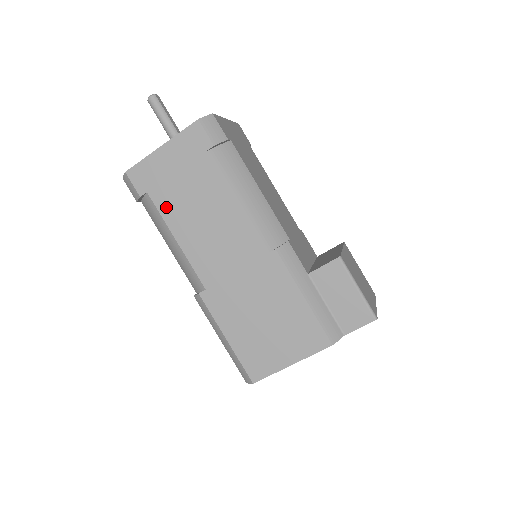
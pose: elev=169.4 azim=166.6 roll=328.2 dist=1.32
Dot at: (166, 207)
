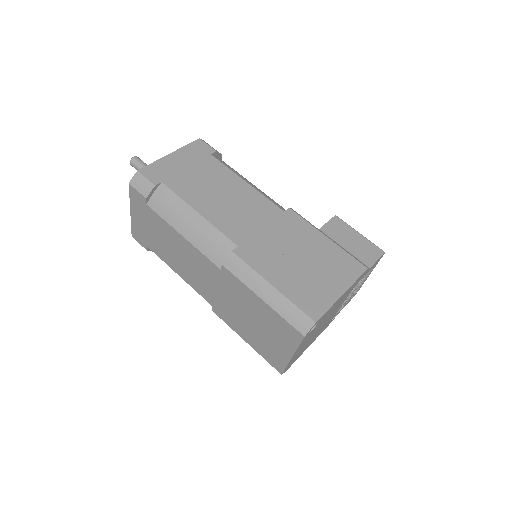
Dot at: (183, 190)
